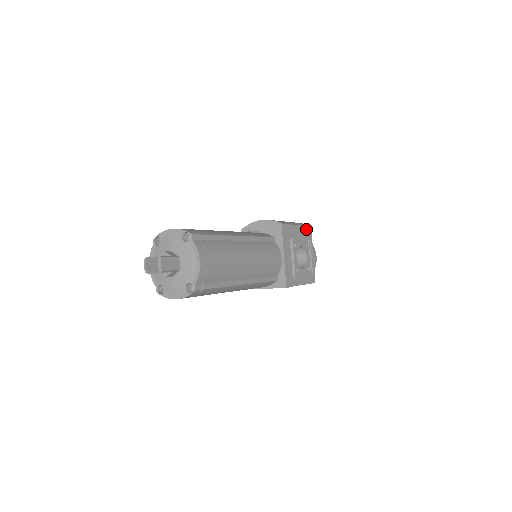
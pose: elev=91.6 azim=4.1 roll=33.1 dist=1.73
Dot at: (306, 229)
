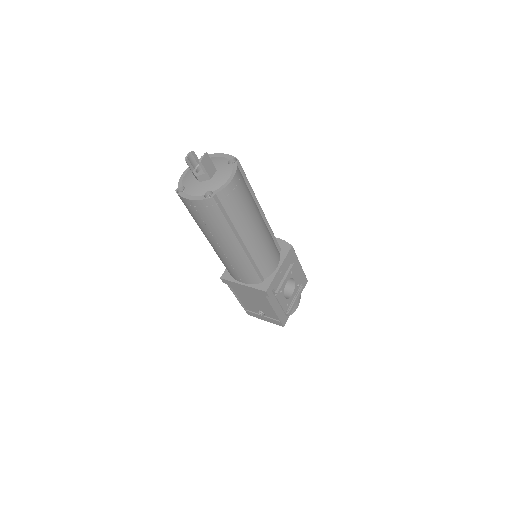
Dot at: (304, 277)
